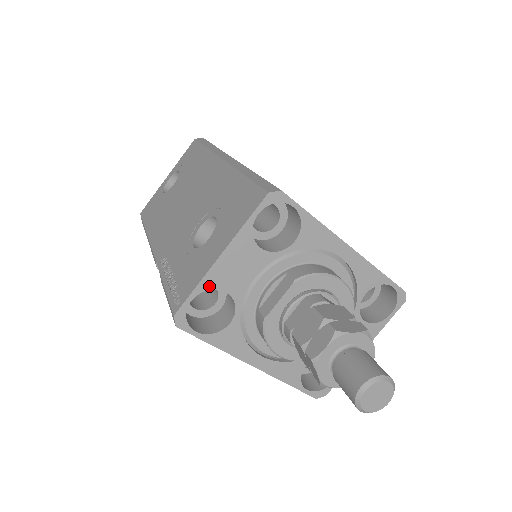
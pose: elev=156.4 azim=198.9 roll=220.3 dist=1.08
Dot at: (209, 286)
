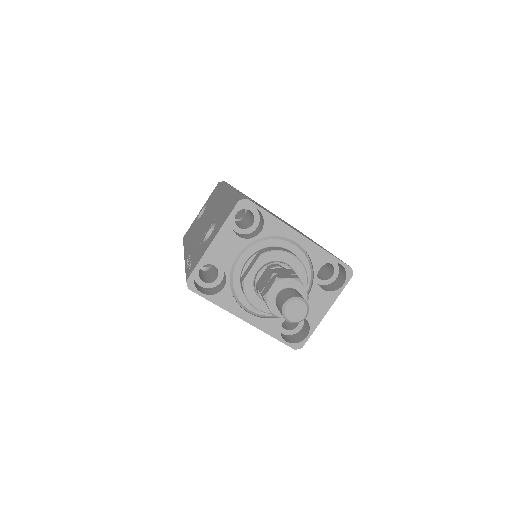
Dot at: (207, 262)
